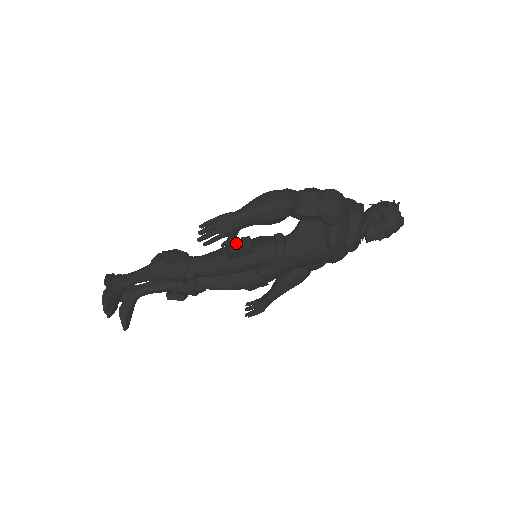
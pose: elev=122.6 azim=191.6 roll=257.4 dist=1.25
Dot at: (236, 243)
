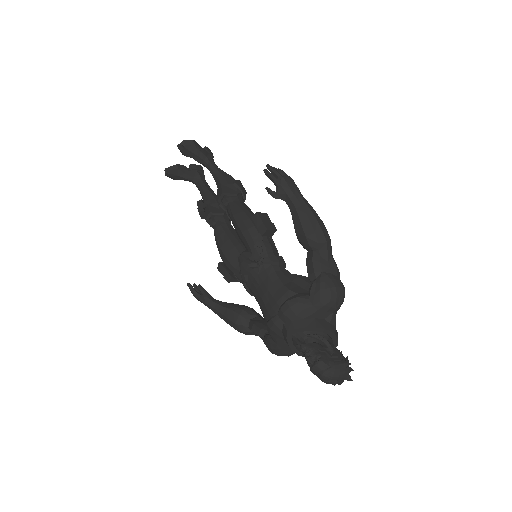
Dot at: (268, 219)
